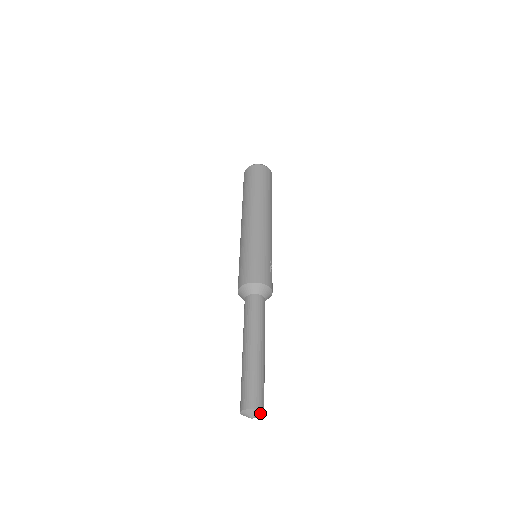
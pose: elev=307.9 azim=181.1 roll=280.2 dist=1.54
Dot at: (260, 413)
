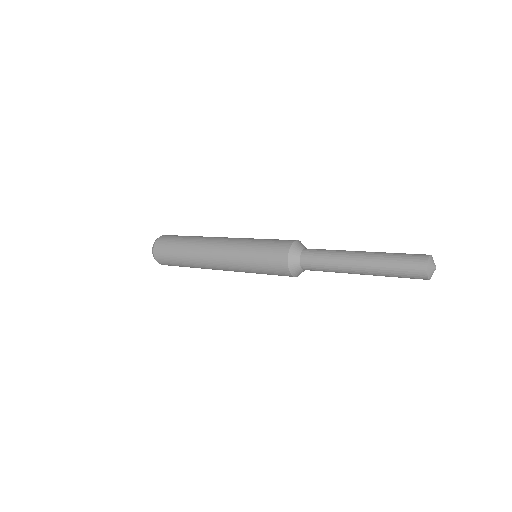
Dot at: occluded
